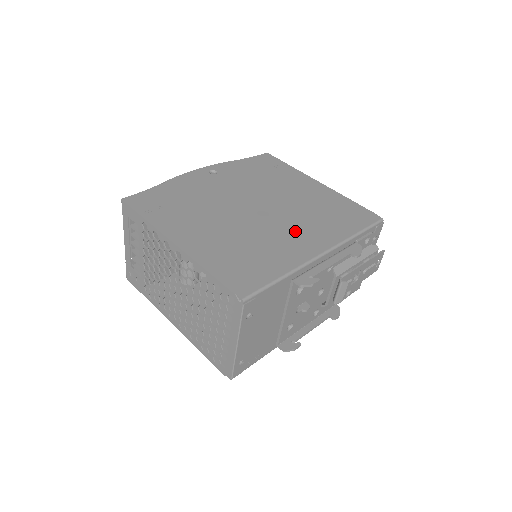
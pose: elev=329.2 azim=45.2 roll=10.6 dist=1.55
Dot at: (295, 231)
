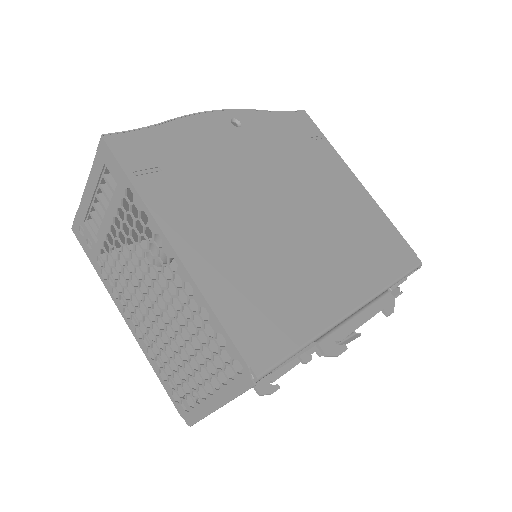
Dot at: (329, 261)
